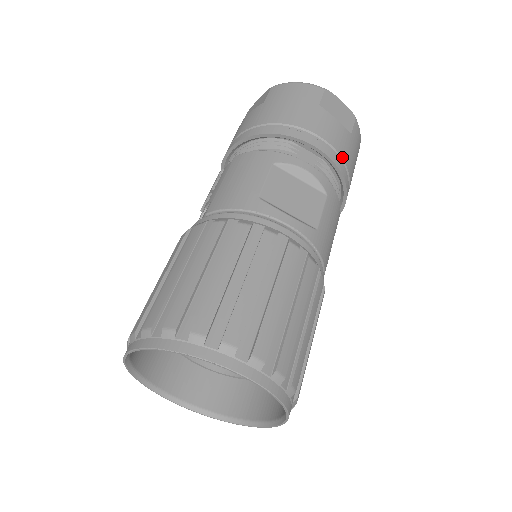
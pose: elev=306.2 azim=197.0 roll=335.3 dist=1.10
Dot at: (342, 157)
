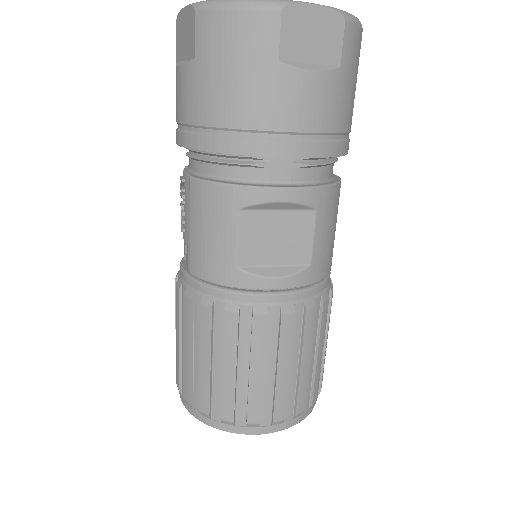
Dot at: (329, 131)
